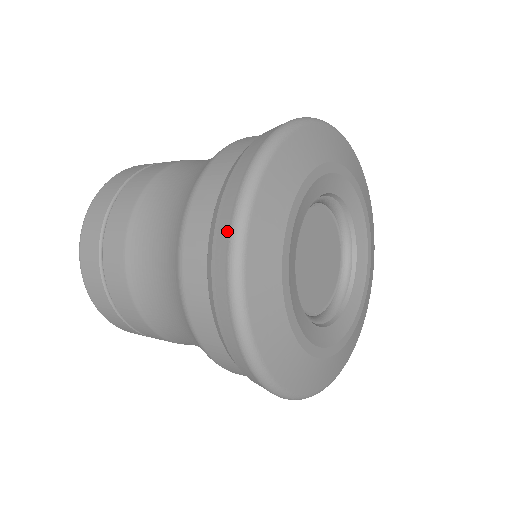
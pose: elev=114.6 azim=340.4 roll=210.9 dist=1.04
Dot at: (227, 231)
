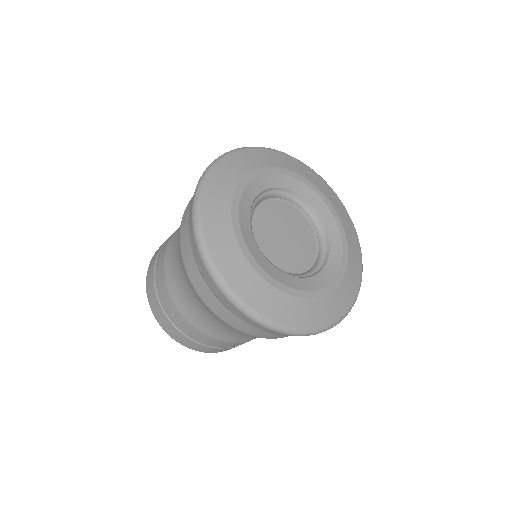
Dot at: (198, 255)
